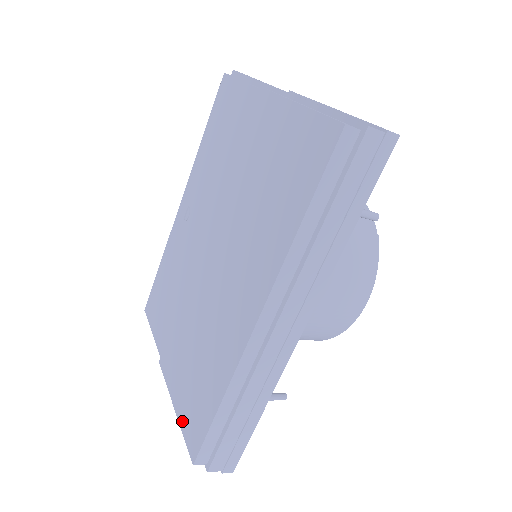
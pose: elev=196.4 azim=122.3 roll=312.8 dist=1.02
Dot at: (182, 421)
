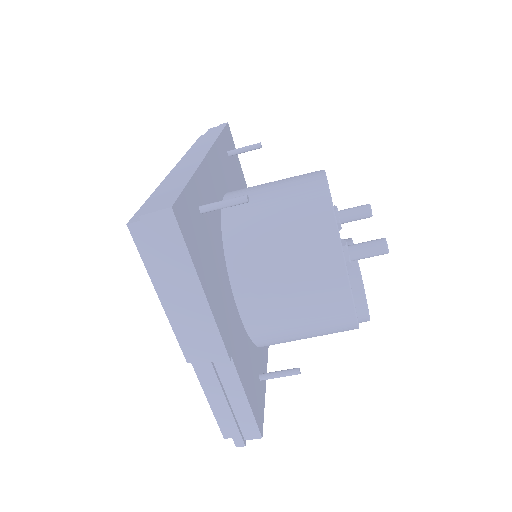
Dot at: (150, 270)
